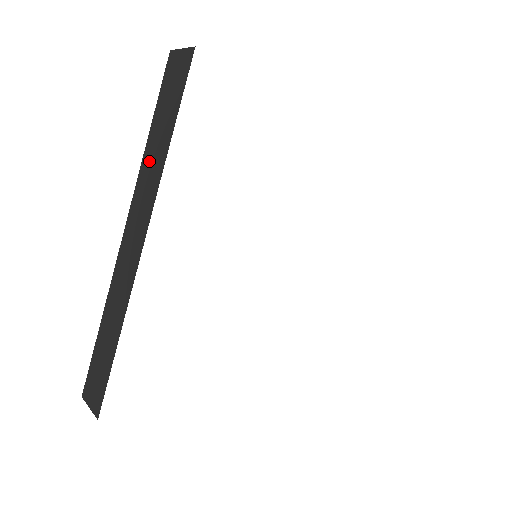
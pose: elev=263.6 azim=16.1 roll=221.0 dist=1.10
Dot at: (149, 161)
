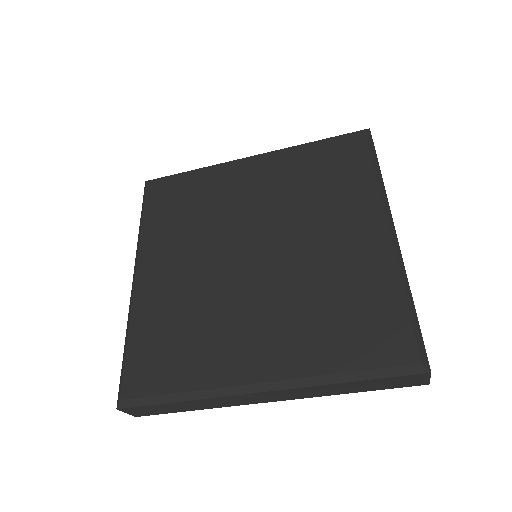
Dot at: (329, 389)
